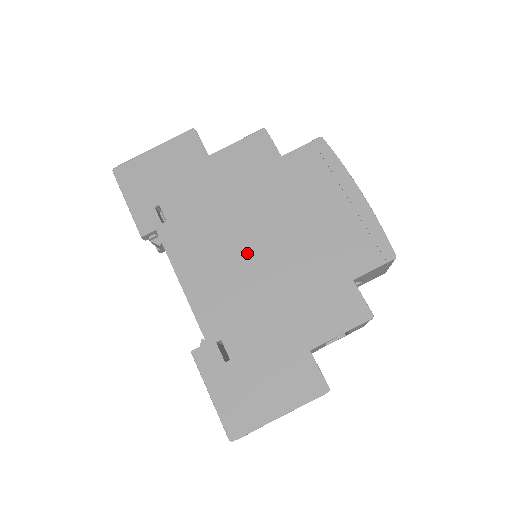
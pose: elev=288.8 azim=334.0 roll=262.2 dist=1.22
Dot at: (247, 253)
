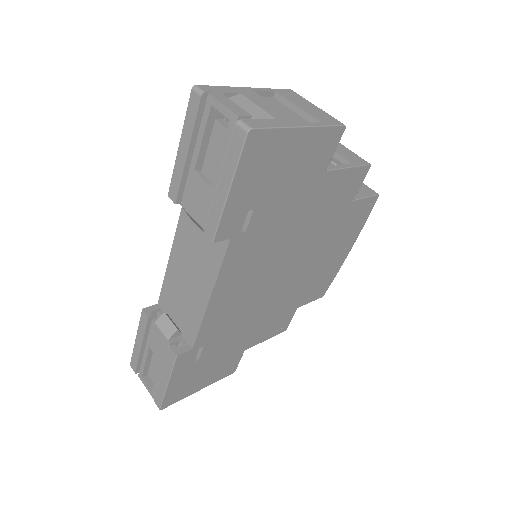
Dot at: (271, 280)
